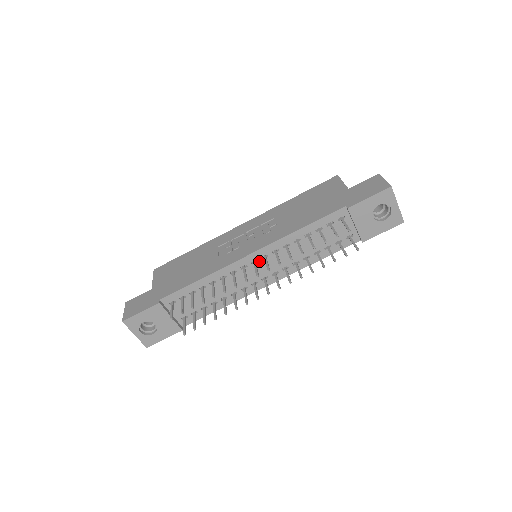
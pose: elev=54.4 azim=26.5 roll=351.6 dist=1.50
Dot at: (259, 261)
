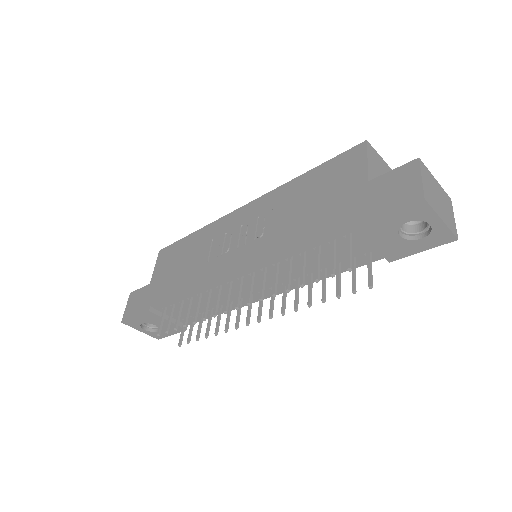
Dot at: (247, 277)
